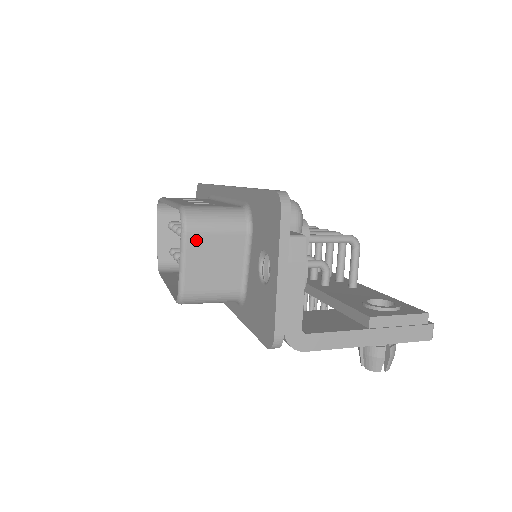
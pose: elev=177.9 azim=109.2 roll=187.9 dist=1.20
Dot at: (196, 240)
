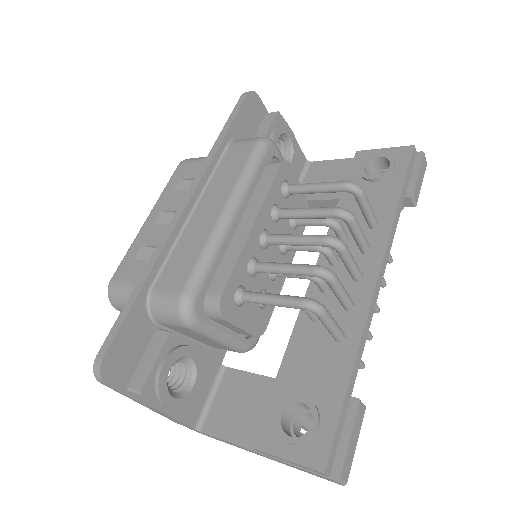
Dot at: occluded
